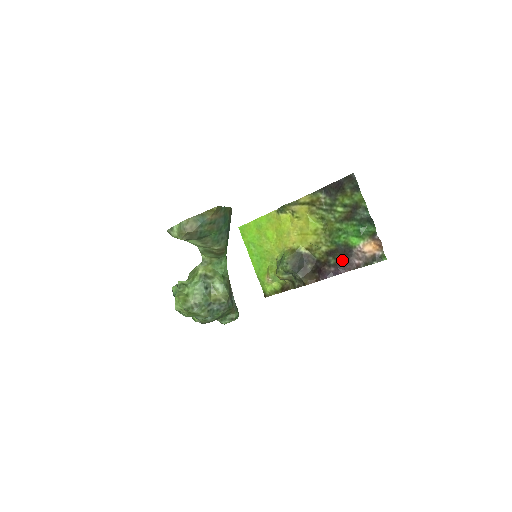
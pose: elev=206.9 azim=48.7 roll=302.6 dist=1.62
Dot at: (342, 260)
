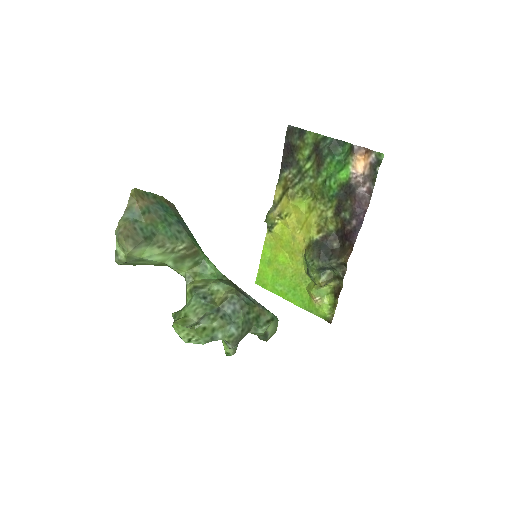
Dot at: (352, 204)
